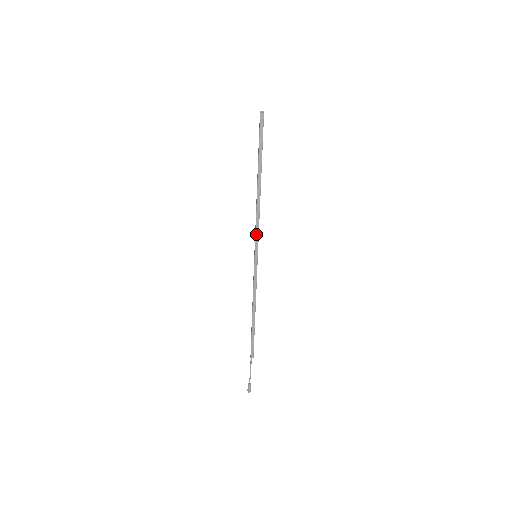
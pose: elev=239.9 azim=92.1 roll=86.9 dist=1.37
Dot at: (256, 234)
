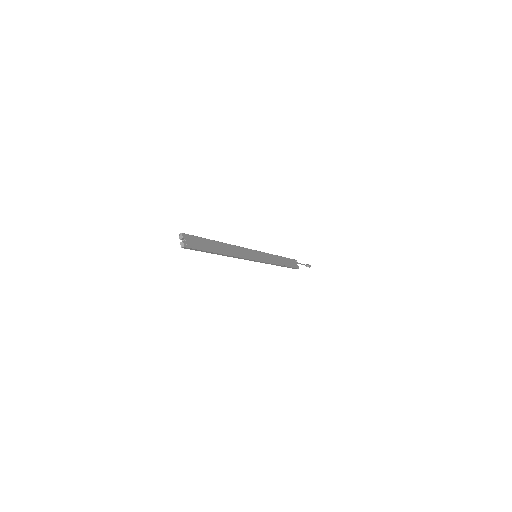
Dot at: (245, 259)
